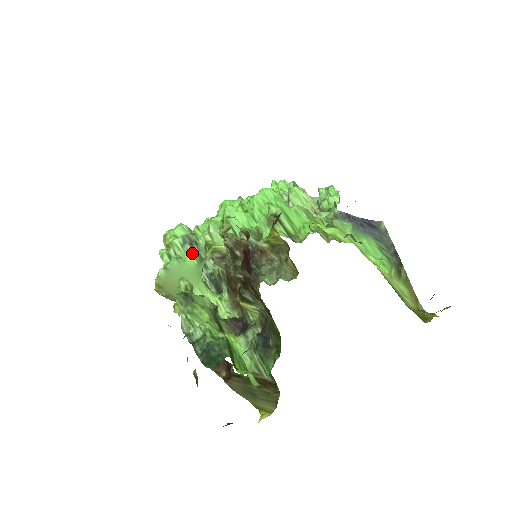
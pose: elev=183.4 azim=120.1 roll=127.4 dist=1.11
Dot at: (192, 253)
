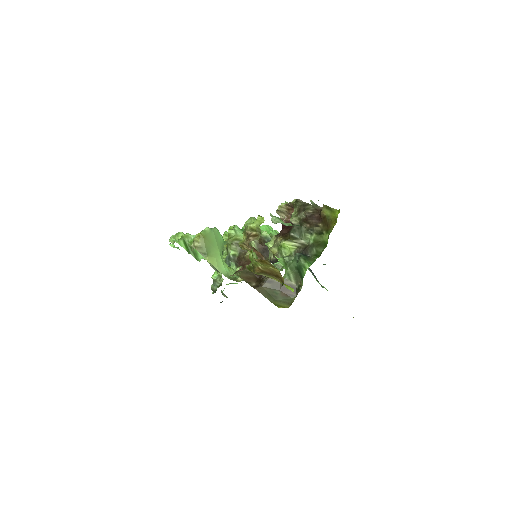
Dot at: occluded
